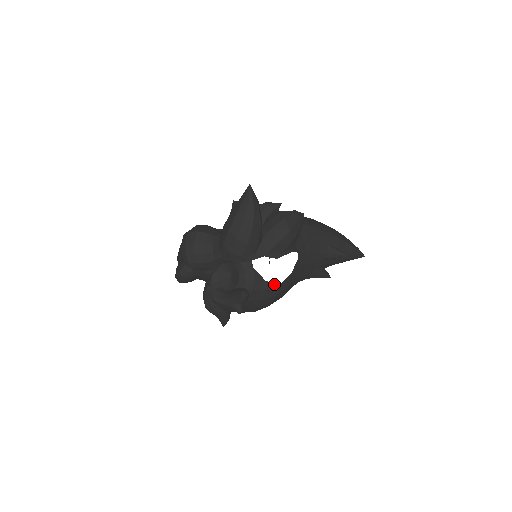
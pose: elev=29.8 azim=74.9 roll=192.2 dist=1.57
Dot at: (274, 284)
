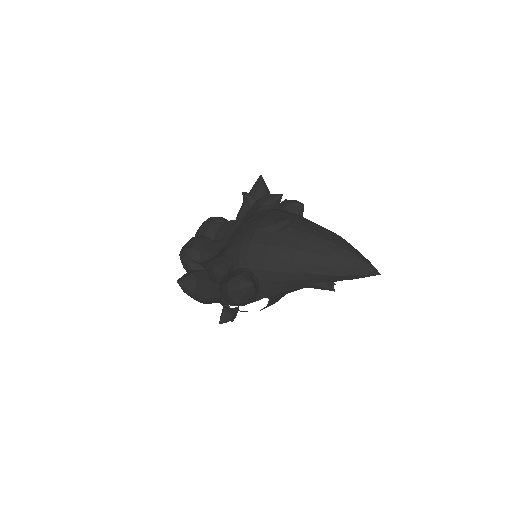
Dot at: occluded
